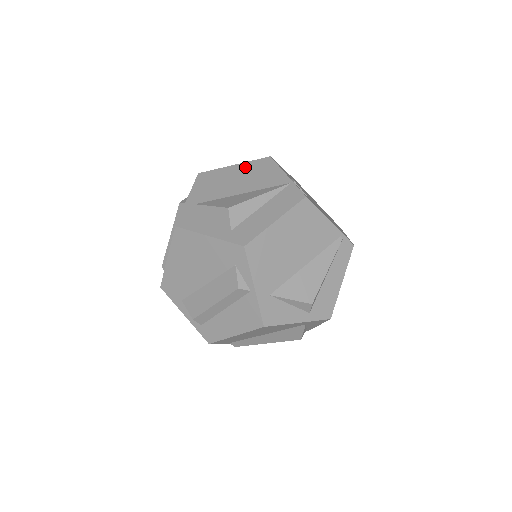
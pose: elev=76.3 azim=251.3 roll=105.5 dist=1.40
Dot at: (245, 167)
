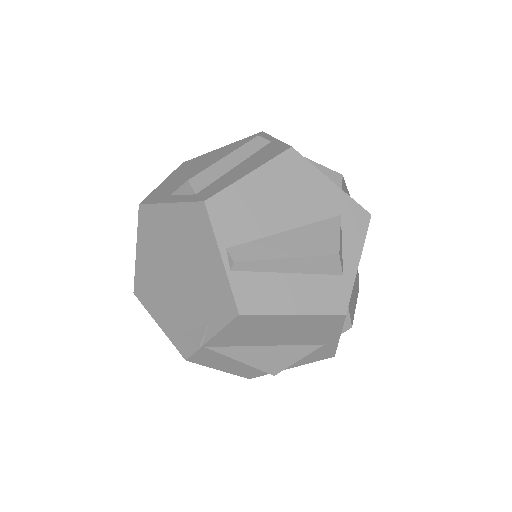
Dot at: occluded
